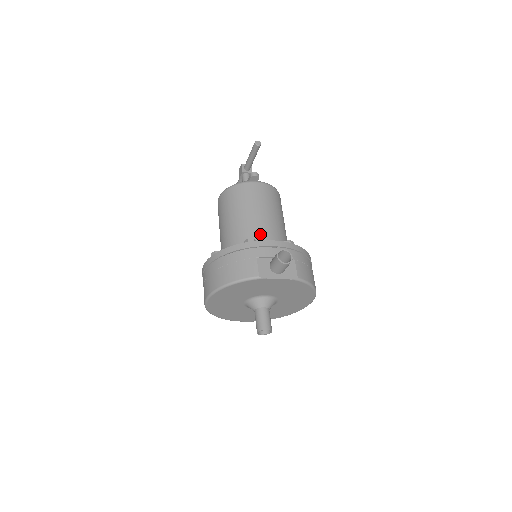
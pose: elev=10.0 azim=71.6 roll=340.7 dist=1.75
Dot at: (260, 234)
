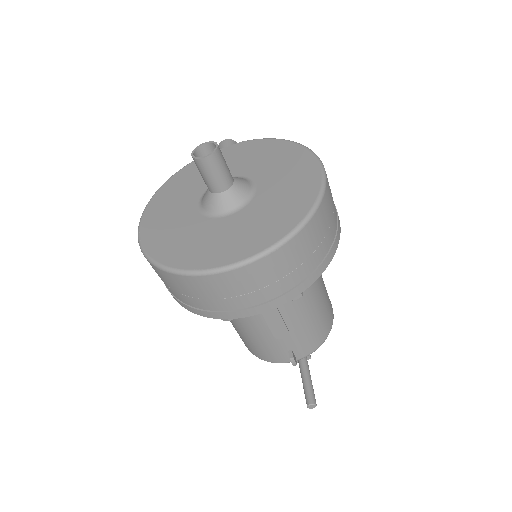
Dot at: occluded
